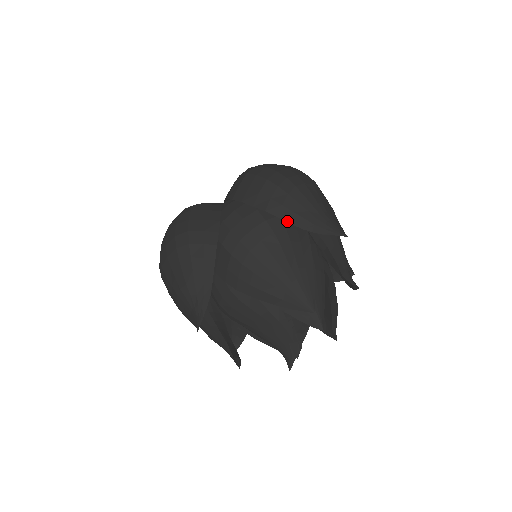
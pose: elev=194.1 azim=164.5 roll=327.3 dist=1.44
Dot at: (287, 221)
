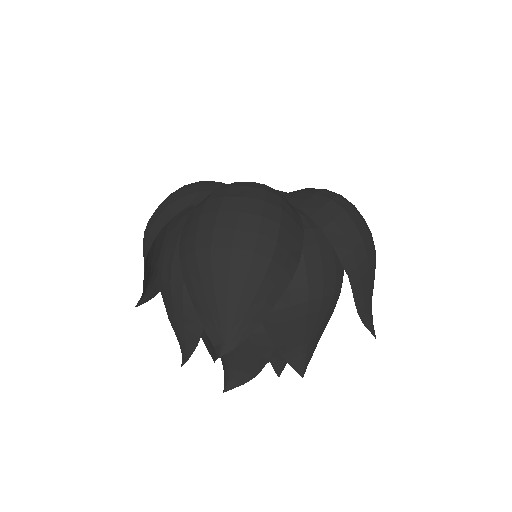
Dot at: (354, 297)
